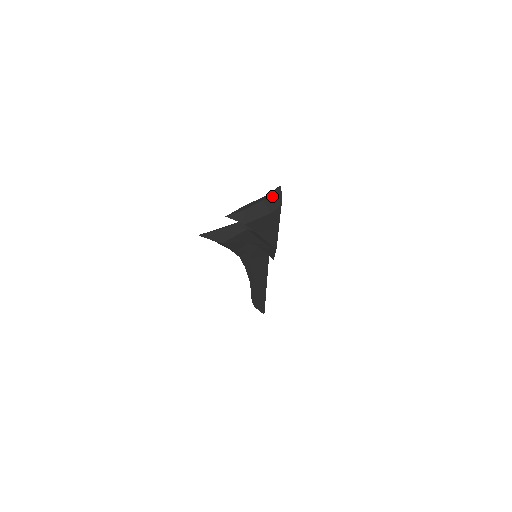
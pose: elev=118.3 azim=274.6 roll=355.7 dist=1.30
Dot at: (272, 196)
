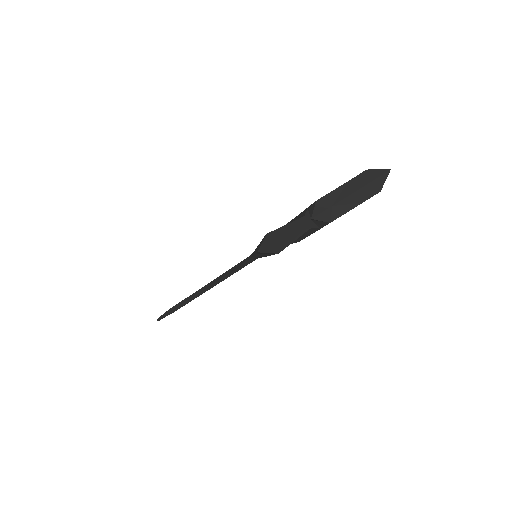
Dot at: (373, 183)
